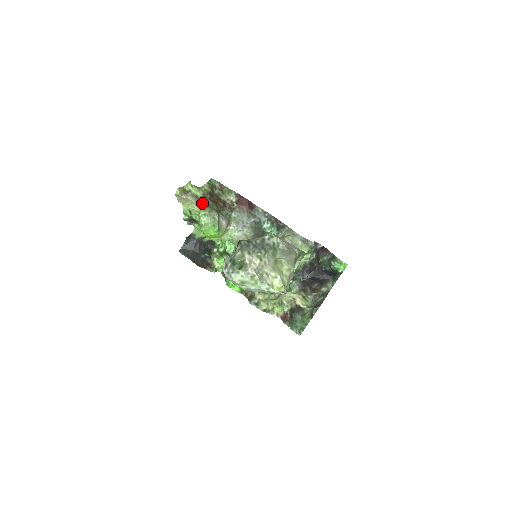
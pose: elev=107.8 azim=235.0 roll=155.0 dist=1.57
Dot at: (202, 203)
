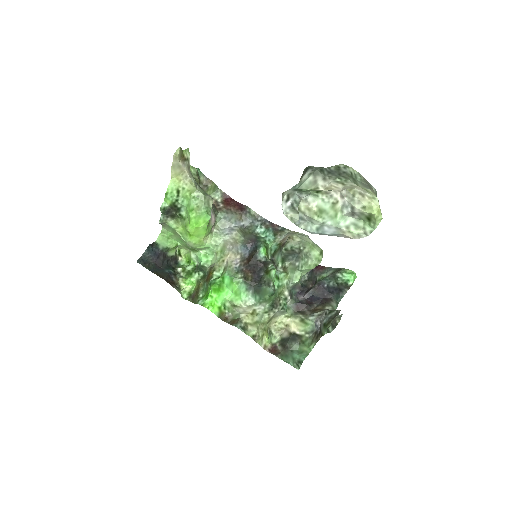
Dot at: (196, 182)
